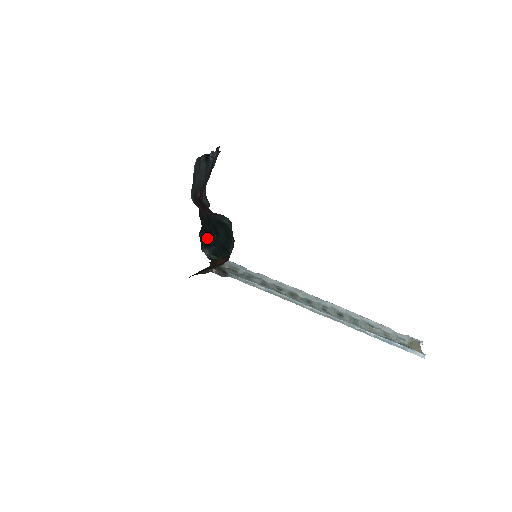
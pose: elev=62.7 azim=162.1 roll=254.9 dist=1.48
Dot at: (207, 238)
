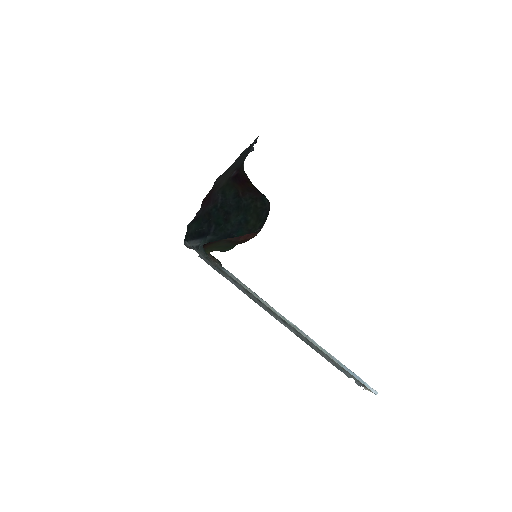
Dot at: (208, 226)
